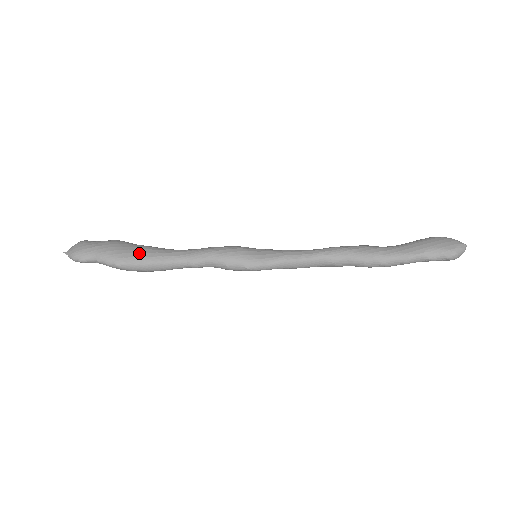
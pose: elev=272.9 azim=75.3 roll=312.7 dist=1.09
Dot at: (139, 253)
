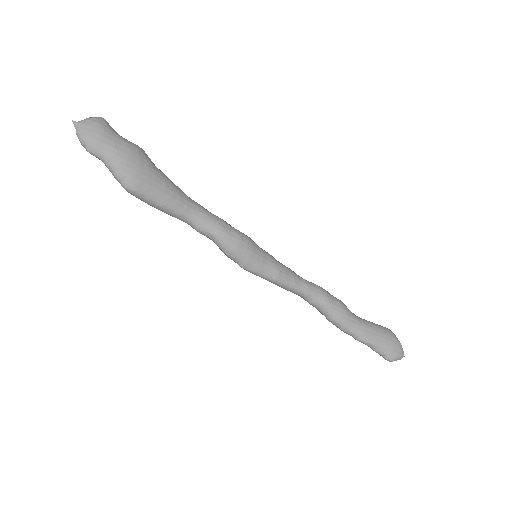
Dot at: (154, 188)
